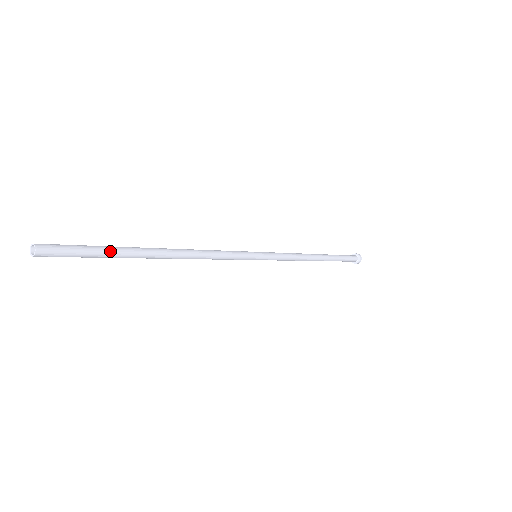
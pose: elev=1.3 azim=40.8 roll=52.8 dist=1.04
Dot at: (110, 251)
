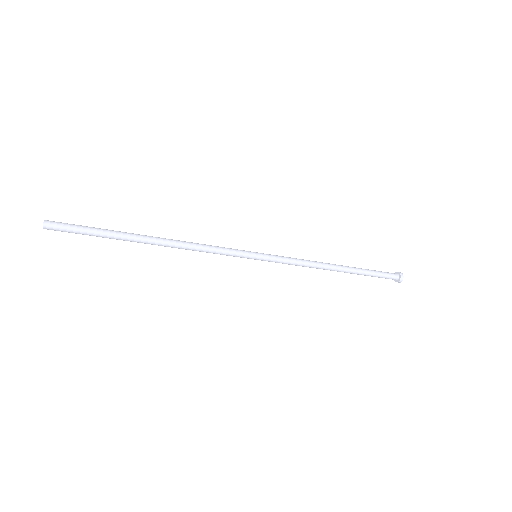
Dot at: (103, 235)
